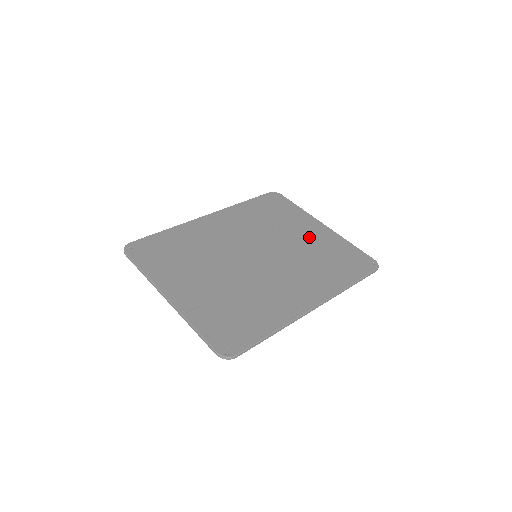
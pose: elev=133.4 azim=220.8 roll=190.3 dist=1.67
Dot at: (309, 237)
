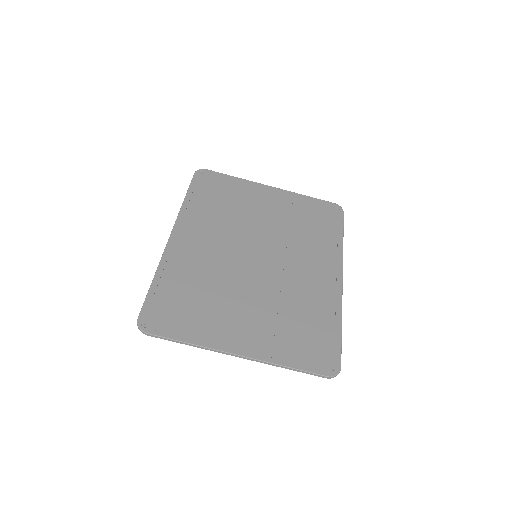
Dot at: (274, 208)
